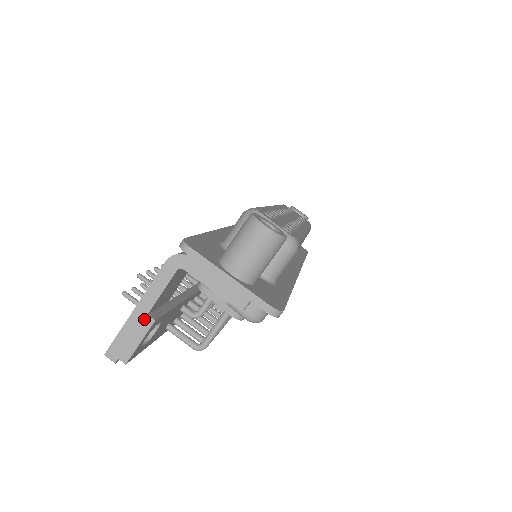
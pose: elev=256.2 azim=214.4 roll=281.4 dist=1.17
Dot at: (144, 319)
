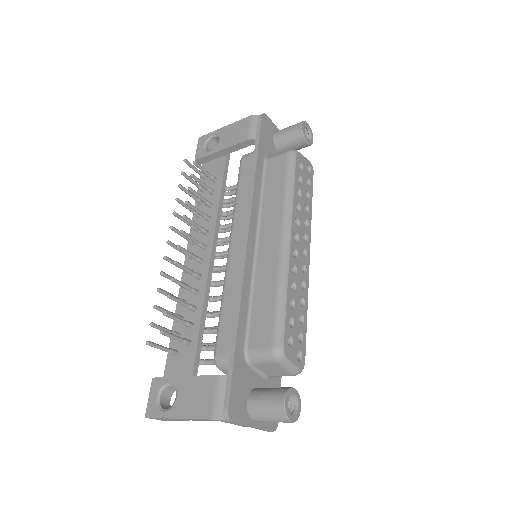
Dot at: (182, 420)
